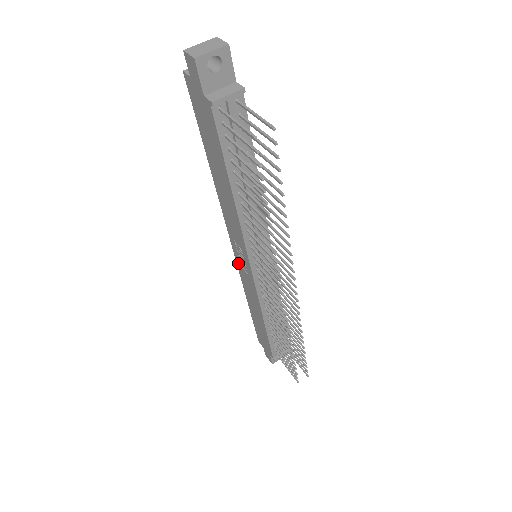
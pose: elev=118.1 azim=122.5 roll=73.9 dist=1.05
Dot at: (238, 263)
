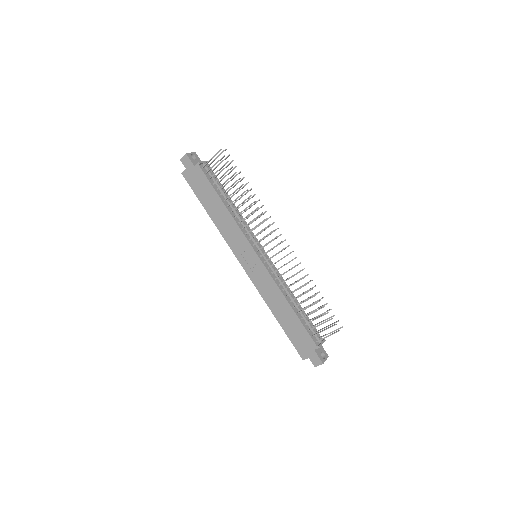
Dot at: (250, 274)
